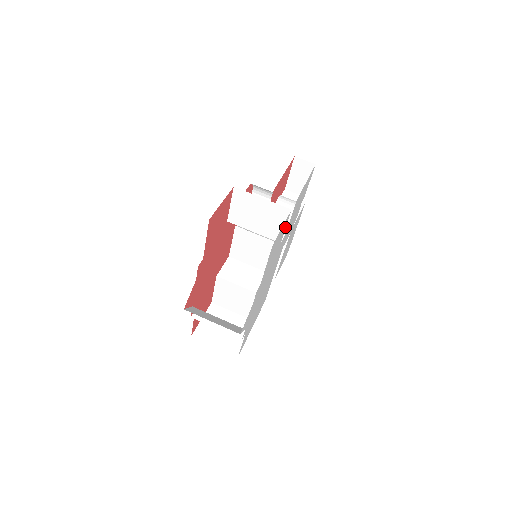
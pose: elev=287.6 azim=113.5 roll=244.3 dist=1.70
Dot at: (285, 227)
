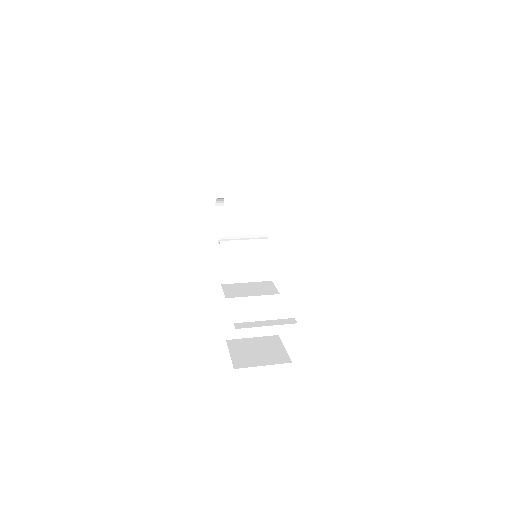
Dot at: occluded
